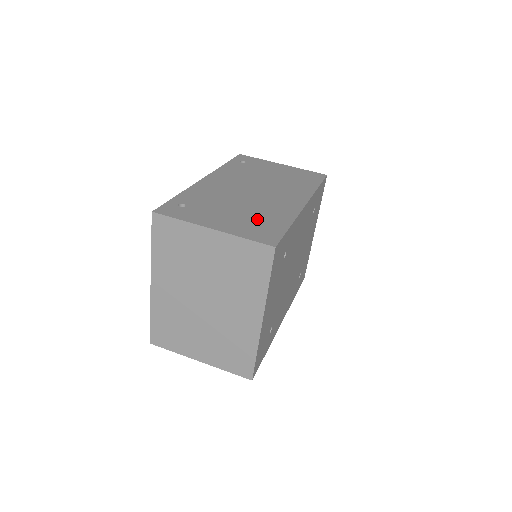
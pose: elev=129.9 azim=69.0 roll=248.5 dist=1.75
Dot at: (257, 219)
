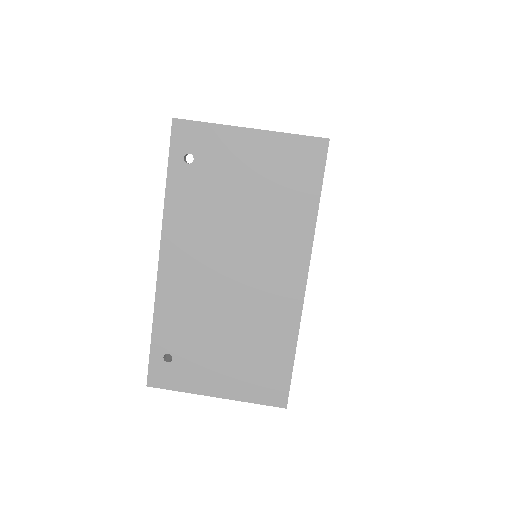
Dot at: (255, 355)
